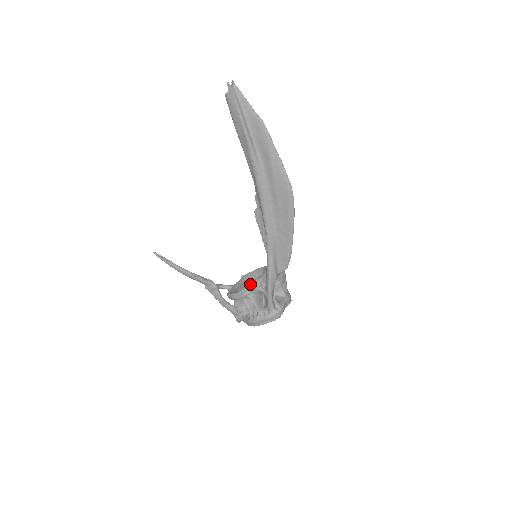
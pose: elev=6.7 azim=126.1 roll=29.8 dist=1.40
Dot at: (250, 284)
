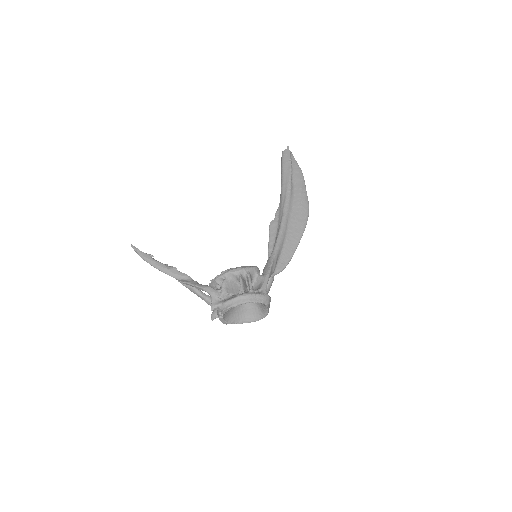
Dot at: (250, 266)
